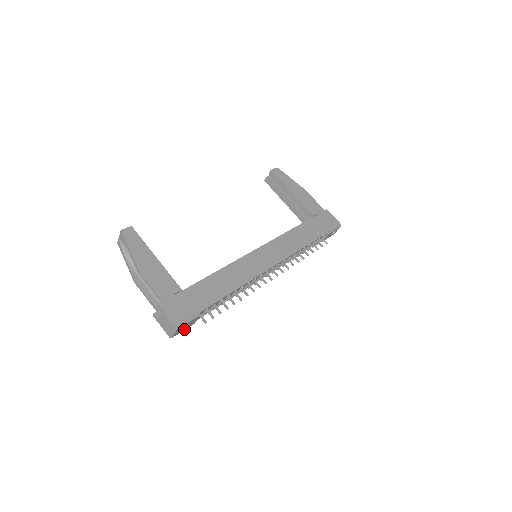
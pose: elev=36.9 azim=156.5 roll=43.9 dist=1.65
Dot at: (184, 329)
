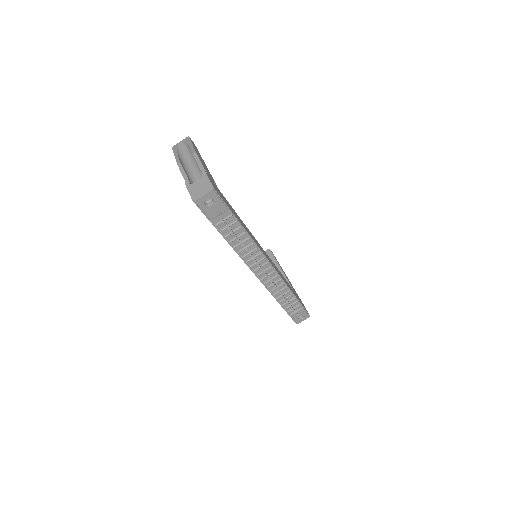
Dot at: (205, 210)
